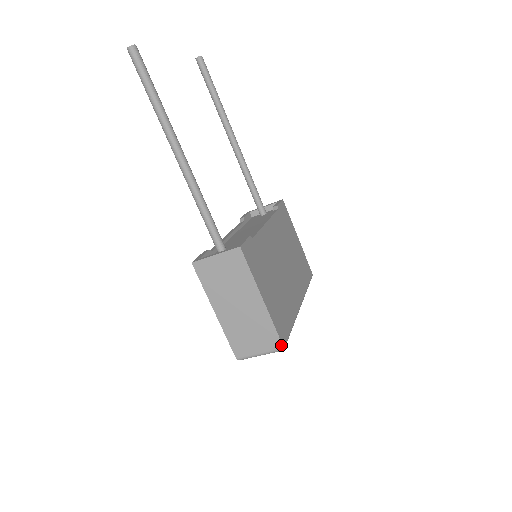
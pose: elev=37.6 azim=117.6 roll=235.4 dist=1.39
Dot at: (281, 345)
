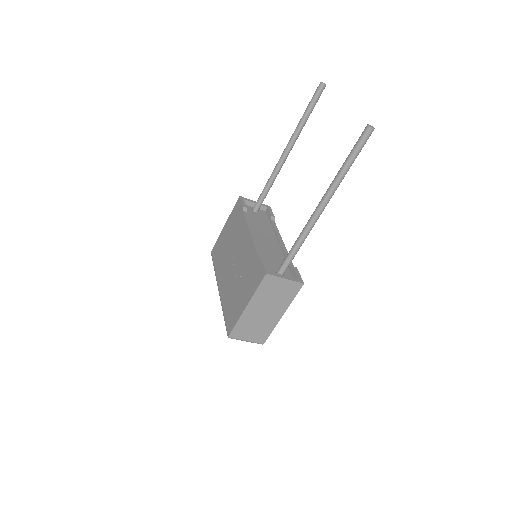
Dot at: (264, 342)
